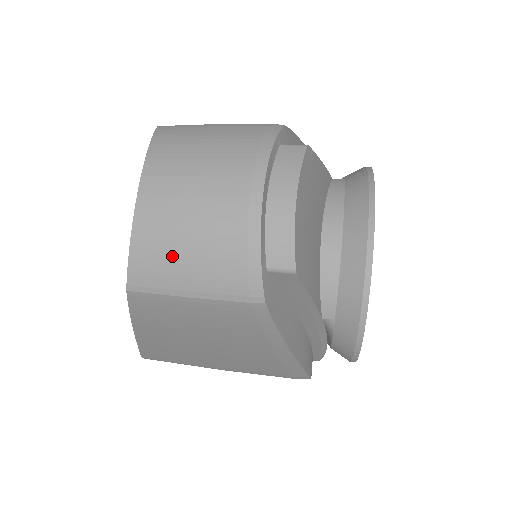
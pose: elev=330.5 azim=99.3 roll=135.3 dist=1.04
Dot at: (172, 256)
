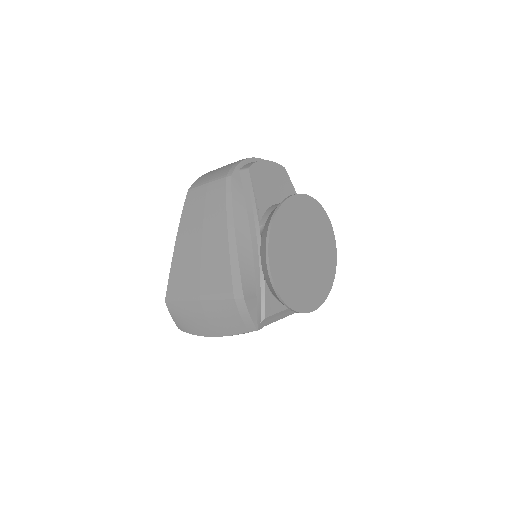
Dot at: (212, 173)
